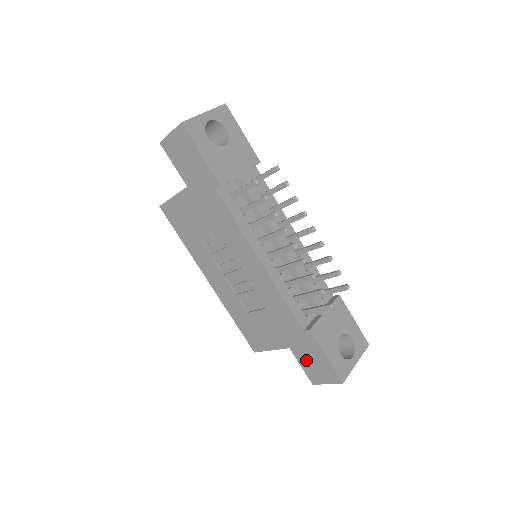
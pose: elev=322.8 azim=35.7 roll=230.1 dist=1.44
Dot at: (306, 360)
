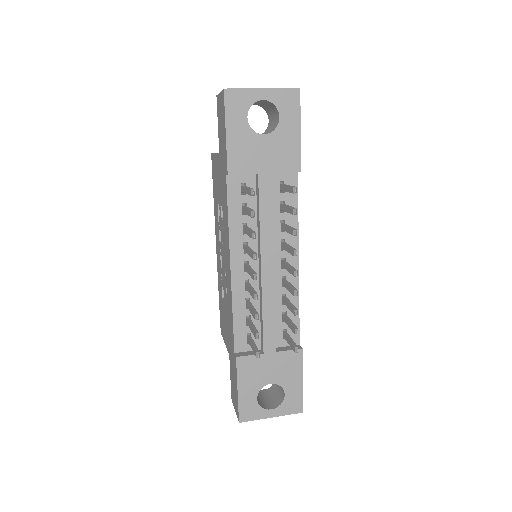
Dot at: (232, 376)
